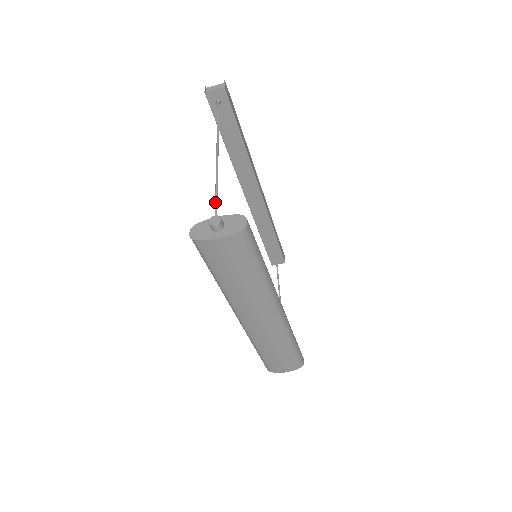
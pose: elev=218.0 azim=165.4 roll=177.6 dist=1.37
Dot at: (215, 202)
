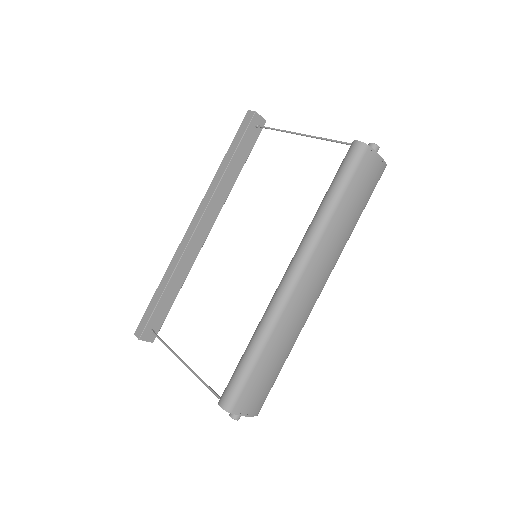
Dot at: occluded
